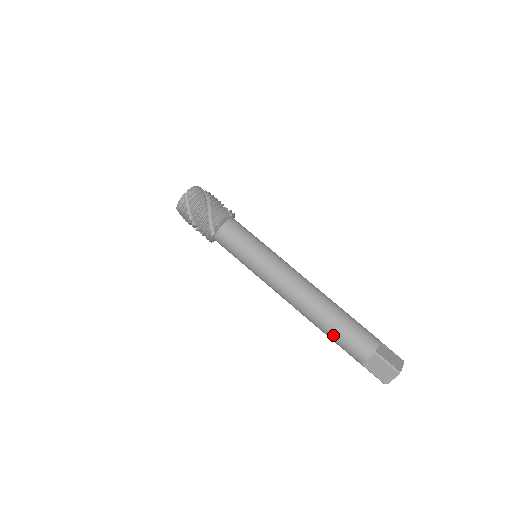
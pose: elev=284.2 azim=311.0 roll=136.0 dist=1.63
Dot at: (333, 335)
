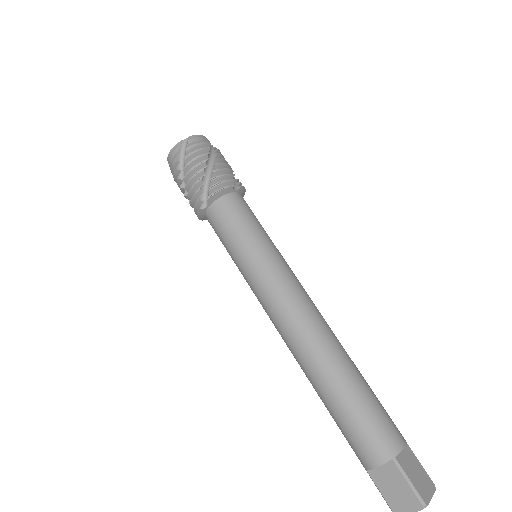
Dot at: (334, 409)
